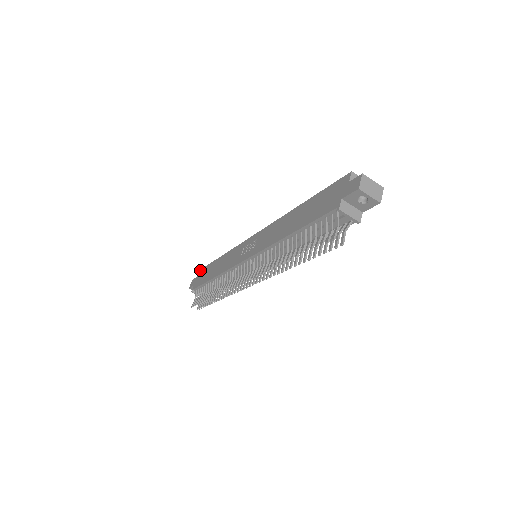
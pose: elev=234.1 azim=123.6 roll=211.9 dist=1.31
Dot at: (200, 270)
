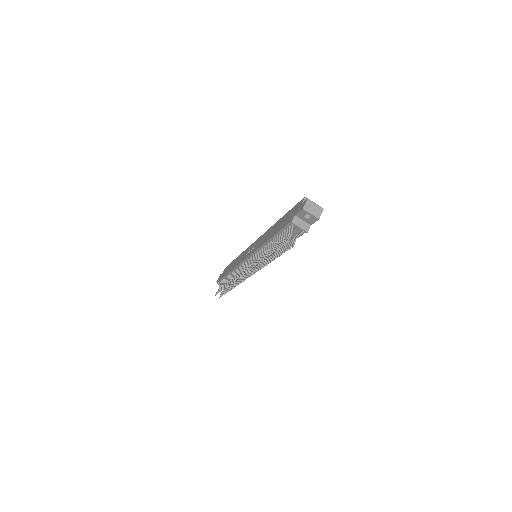
Dot at: occluded
